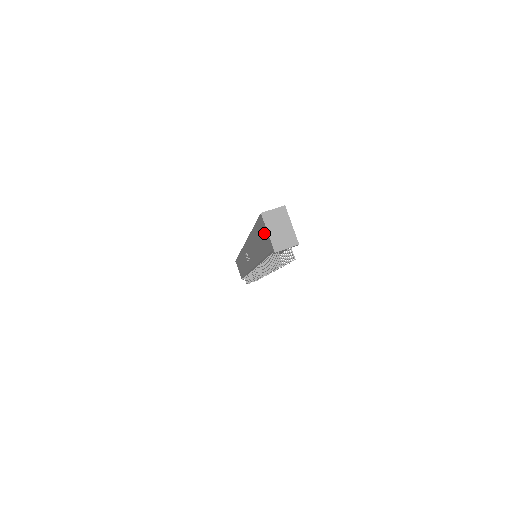
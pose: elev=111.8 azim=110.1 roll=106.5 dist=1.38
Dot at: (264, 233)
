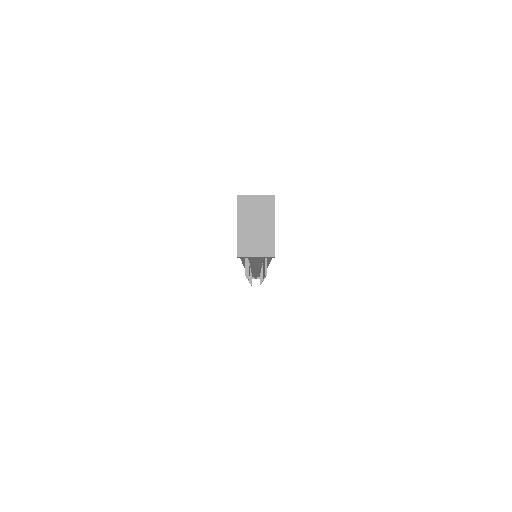
Dot at: occluded
